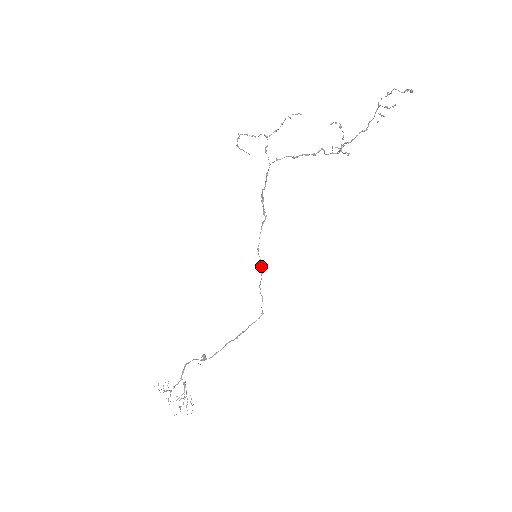
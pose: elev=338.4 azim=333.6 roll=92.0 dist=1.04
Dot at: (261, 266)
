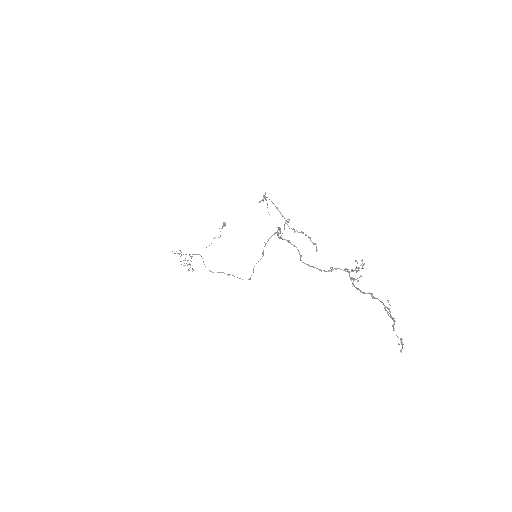
Dot at: (263, 254)
